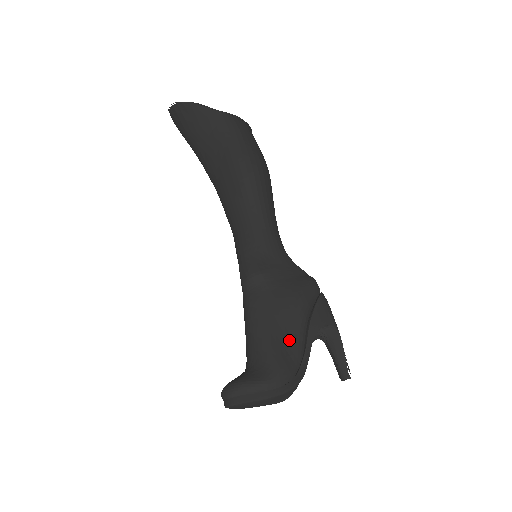
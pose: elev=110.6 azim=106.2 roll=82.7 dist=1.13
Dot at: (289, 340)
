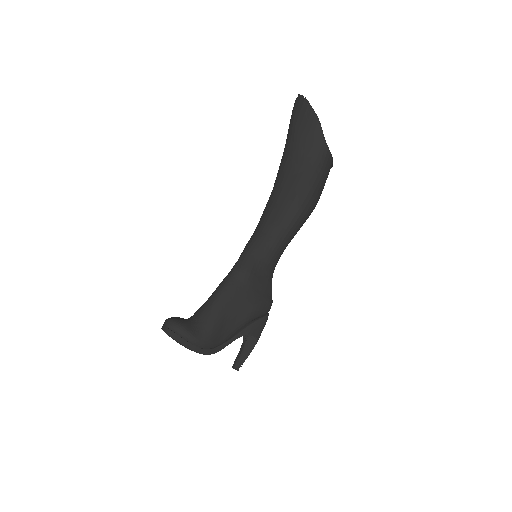
Dot at: (228, 327)
